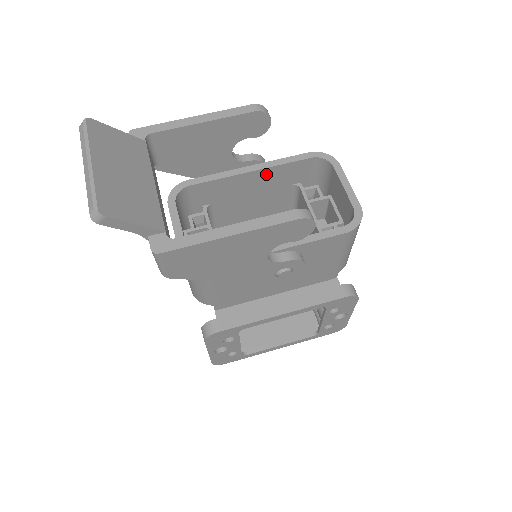
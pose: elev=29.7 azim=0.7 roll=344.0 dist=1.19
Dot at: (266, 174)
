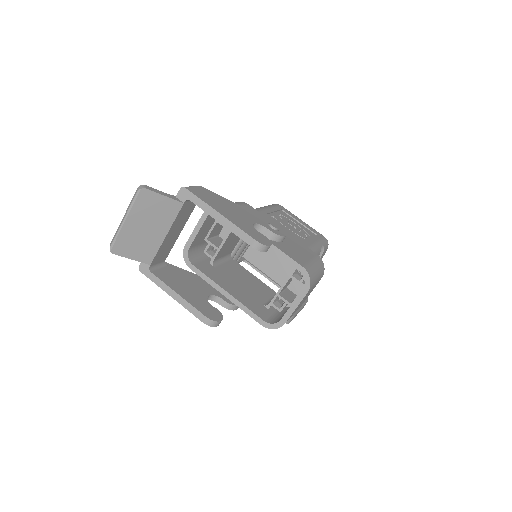
Dot at: occluded
